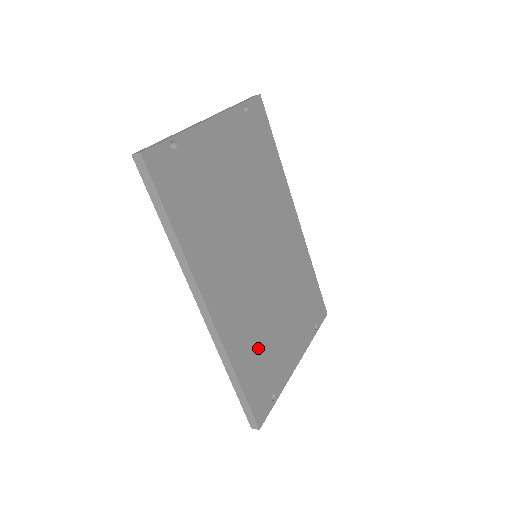
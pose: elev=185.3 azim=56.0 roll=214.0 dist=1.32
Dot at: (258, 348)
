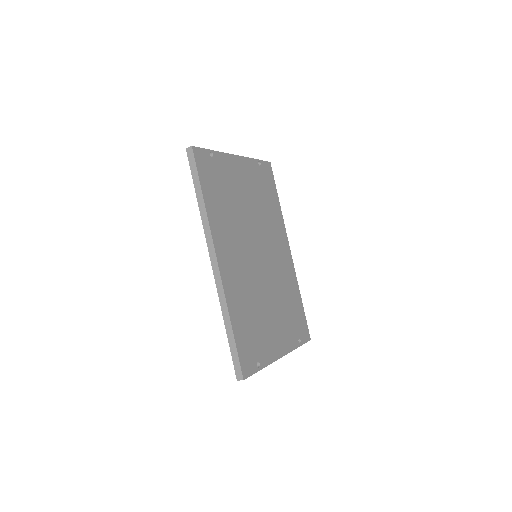
Dot at: (250, 317)
